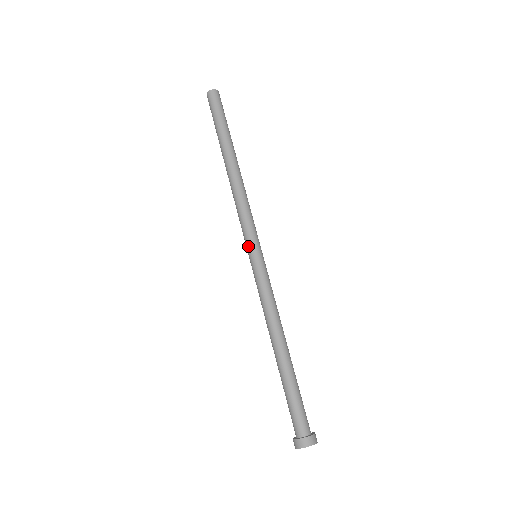
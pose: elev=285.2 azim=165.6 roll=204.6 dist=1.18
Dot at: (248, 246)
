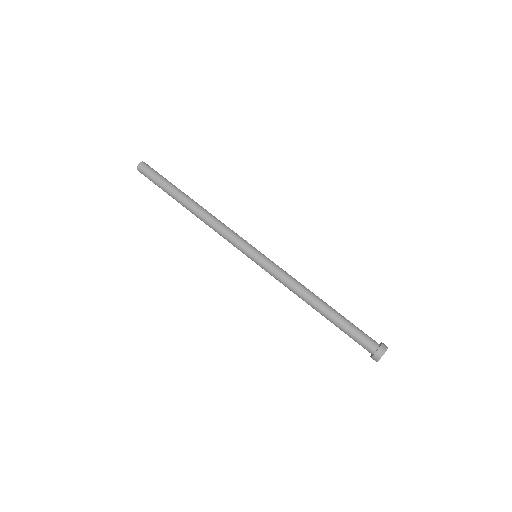
Dot at: (250, 248)
